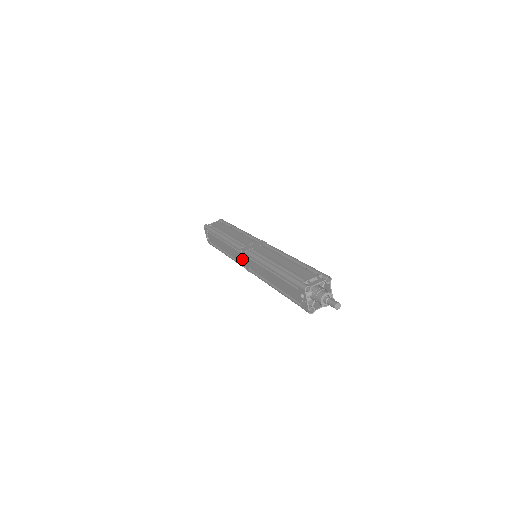
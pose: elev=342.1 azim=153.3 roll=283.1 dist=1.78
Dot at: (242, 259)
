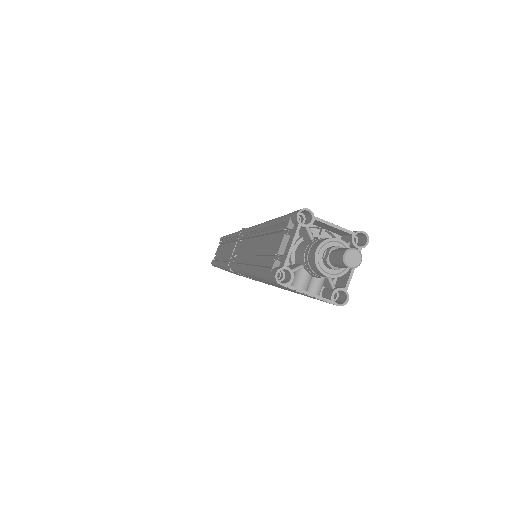
Dot at: occluded
